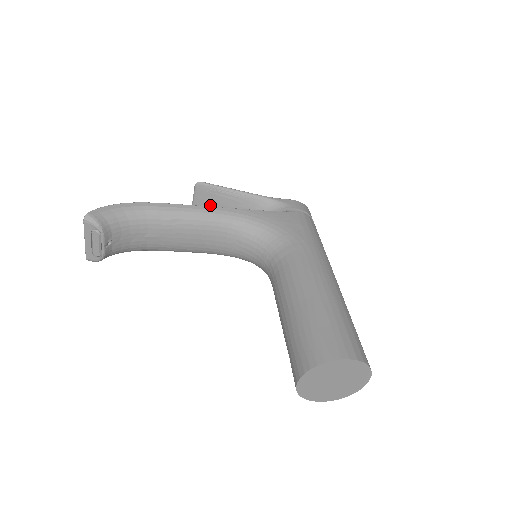
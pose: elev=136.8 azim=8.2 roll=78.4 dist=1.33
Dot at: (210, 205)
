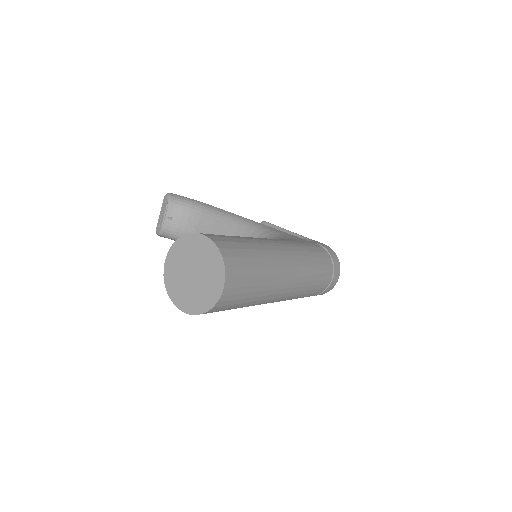
Dot at: occluded
